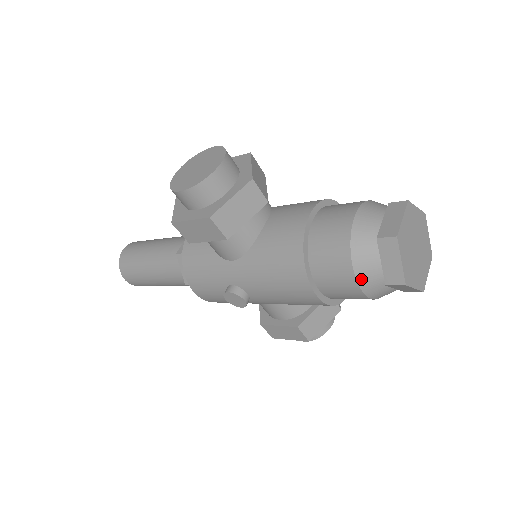
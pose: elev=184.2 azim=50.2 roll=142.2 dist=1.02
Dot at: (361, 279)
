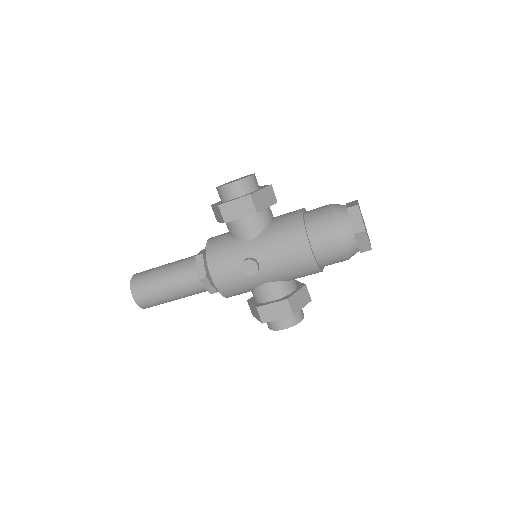
Dot at: (340, 231)
